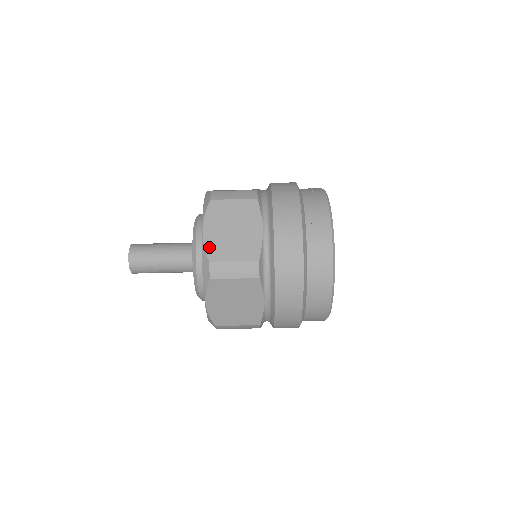
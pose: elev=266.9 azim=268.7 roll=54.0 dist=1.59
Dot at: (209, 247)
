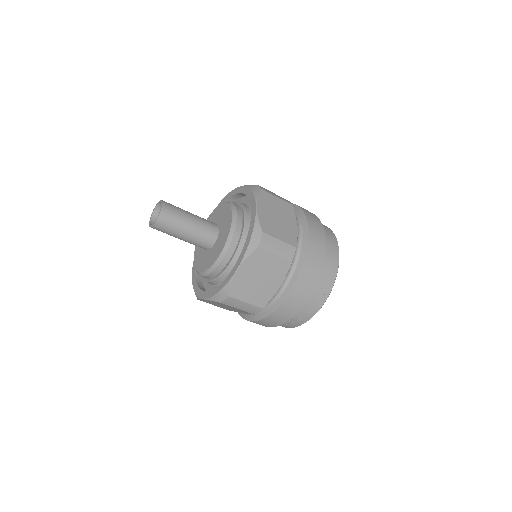
Dot at: (202, 300)
